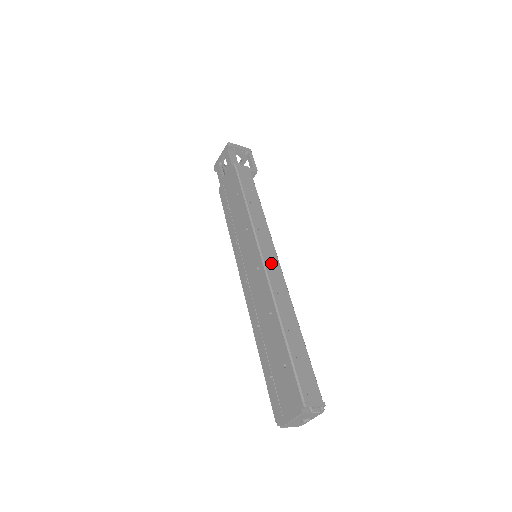
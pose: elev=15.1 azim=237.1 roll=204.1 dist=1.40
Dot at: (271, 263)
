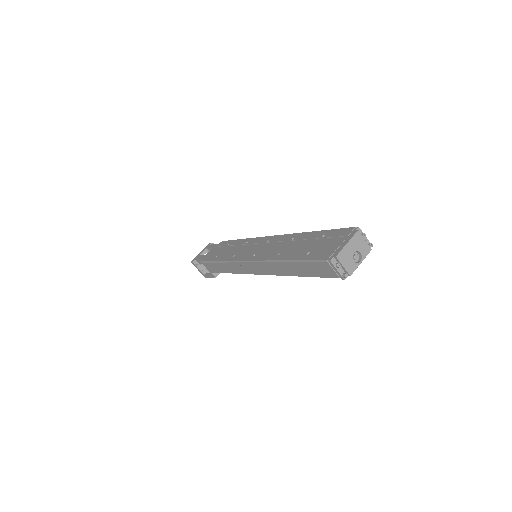
Dot at: occluded
